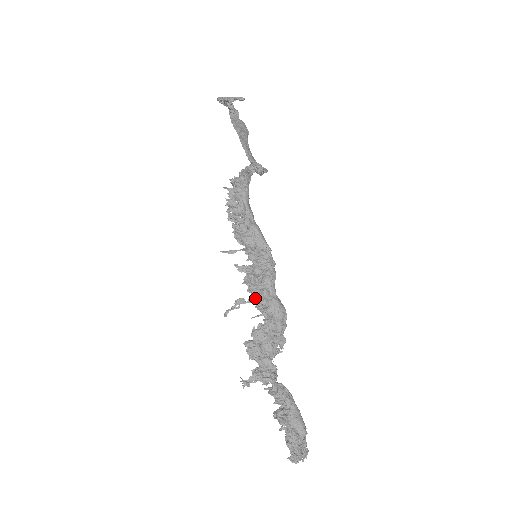
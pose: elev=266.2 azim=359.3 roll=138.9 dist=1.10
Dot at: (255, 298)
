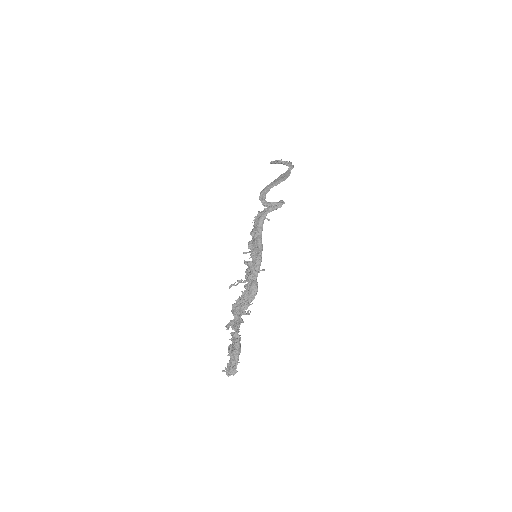
Dot at: (247, 280)
